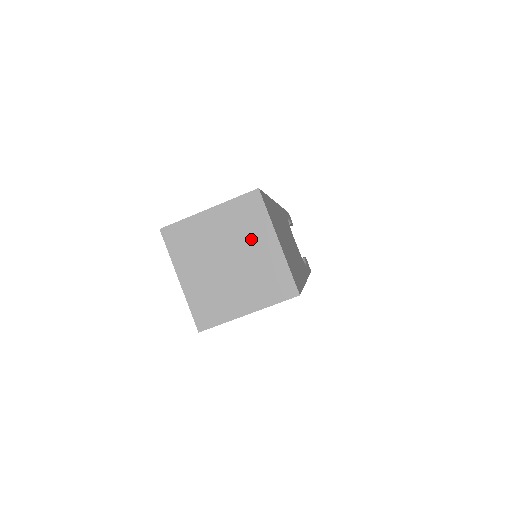
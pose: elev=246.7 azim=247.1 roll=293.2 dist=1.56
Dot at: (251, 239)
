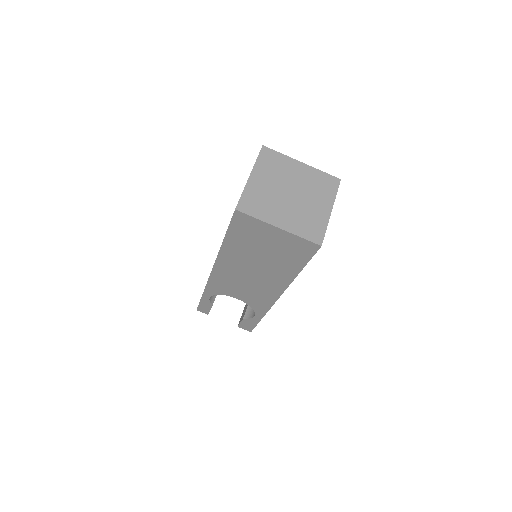
Dot at: (288, 172)
